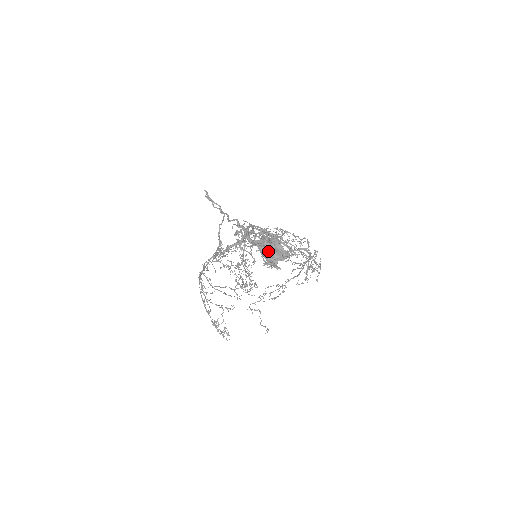
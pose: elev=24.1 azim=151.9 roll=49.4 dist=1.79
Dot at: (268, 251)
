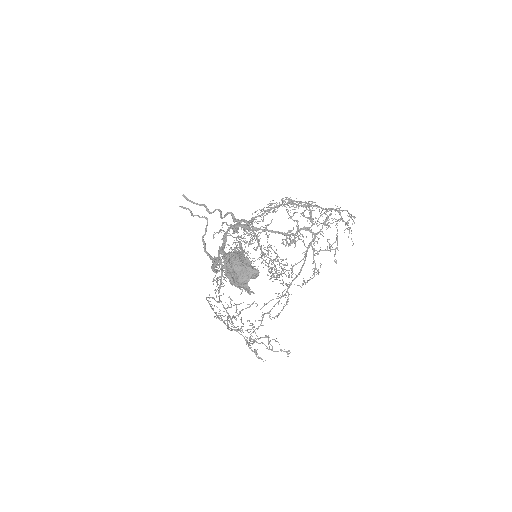
Dot at: (233, 274)
